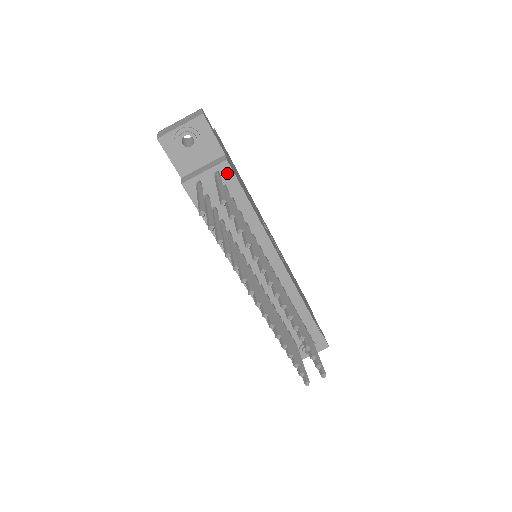
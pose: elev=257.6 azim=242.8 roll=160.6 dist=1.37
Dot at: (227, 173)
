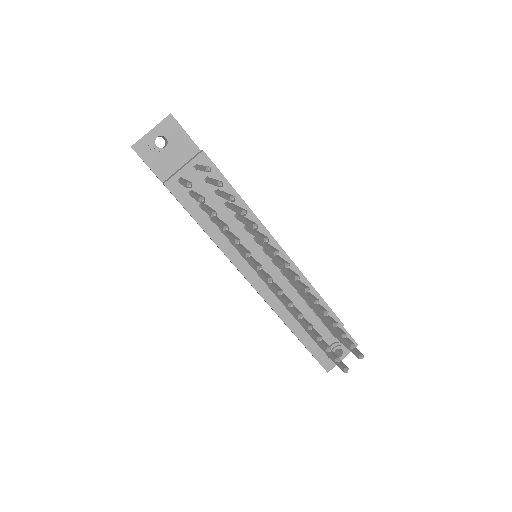
Dot at: (206, 164)
